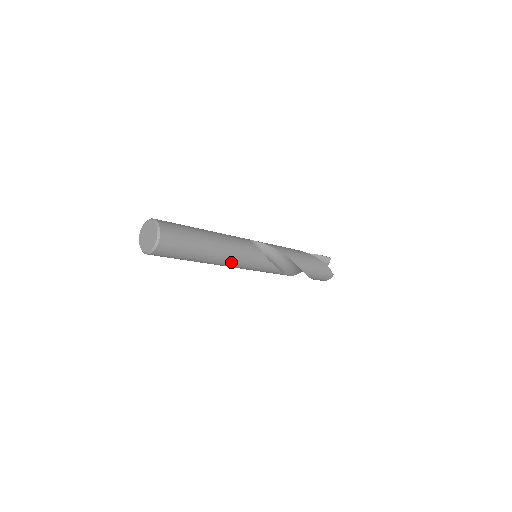
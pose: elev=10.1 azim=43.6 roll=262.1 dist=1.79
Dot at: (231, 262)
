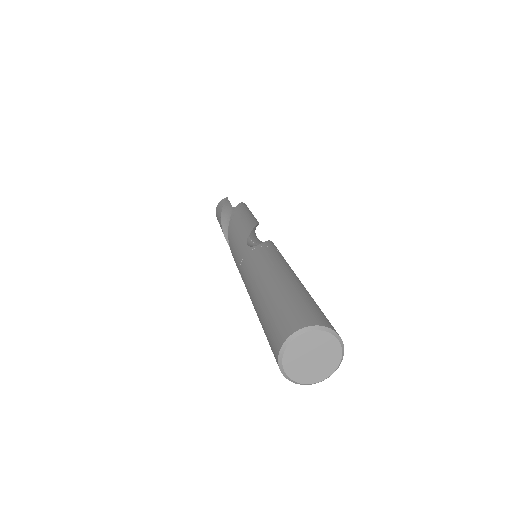
Dot at: occluded
